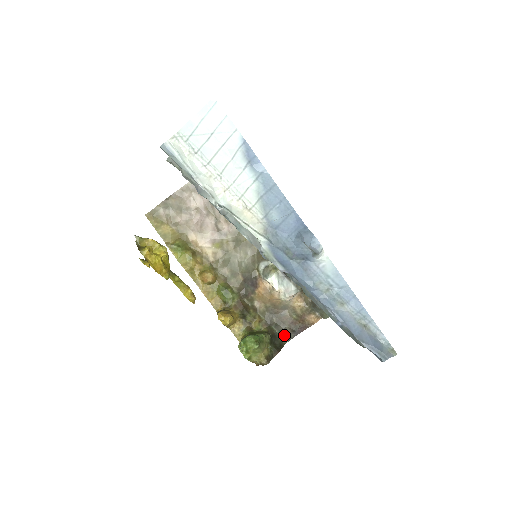
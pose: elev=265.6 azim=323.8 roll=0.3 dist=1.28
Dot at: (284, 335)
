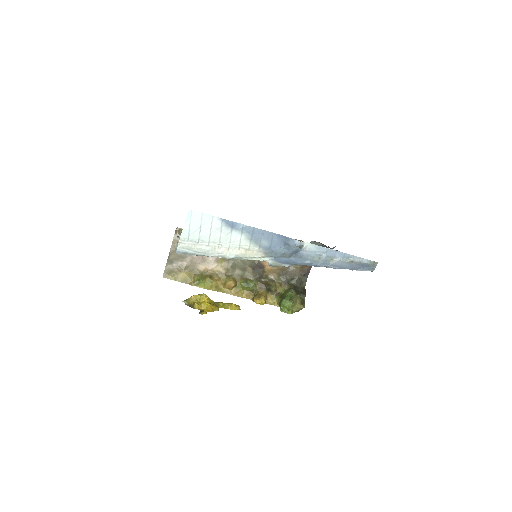
Dot at: (301, 282)
